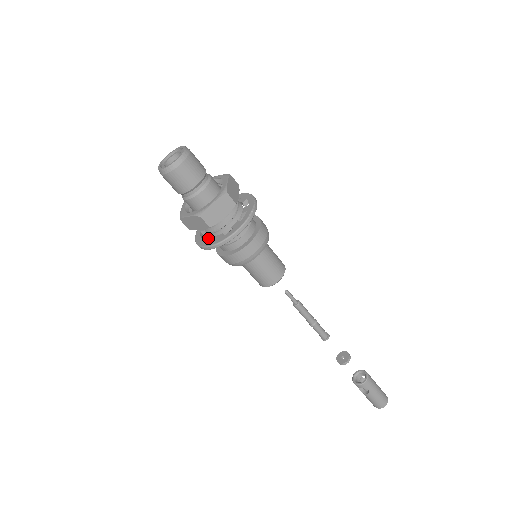
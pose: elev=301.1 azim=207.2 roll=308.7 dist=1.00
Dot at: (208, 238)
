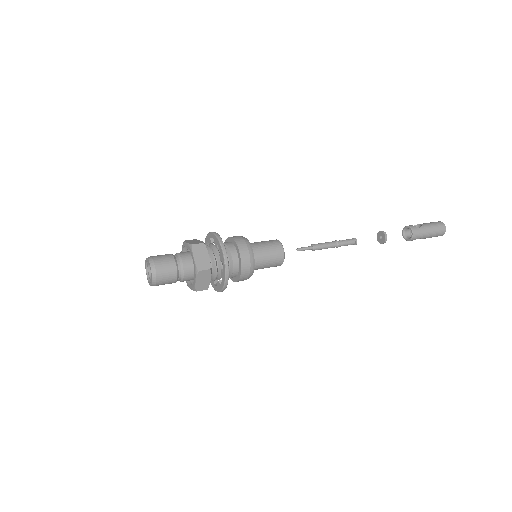
Dot at: (214, 281)
